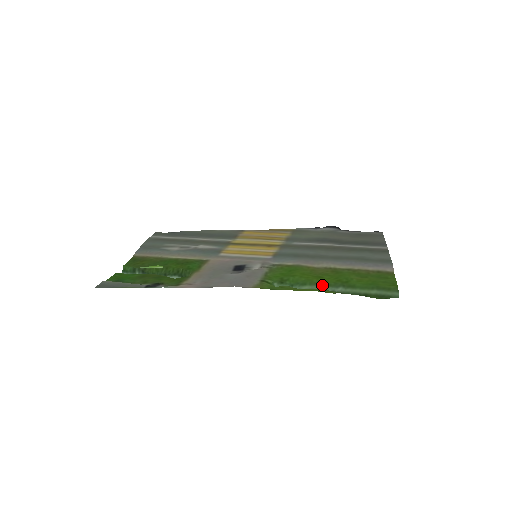
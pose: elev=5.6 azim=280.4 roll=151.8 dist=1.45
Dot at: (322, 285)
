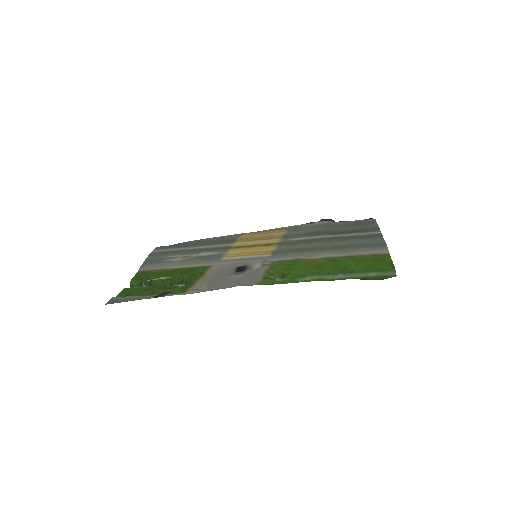
Dot at: (322, 274)
